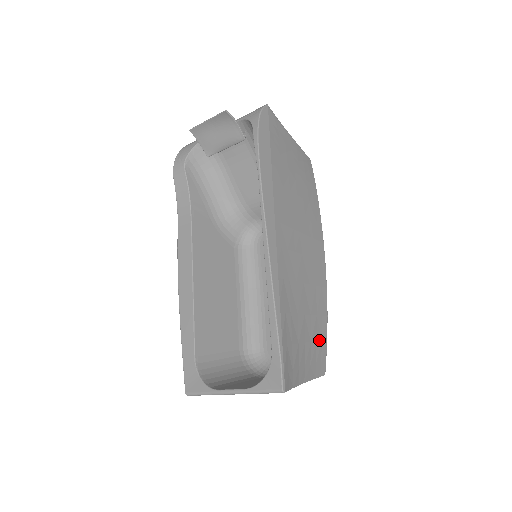
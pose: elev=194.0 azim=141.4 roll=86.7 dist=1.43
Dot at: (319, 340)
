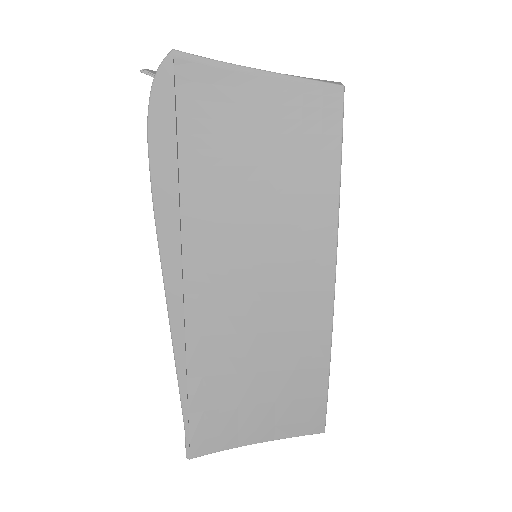
Dot at: (302, 398)
